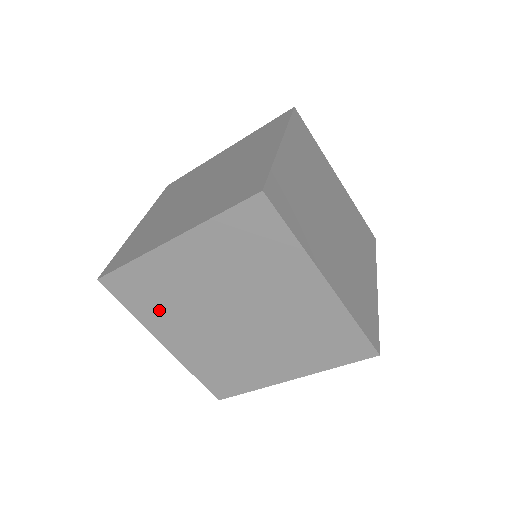
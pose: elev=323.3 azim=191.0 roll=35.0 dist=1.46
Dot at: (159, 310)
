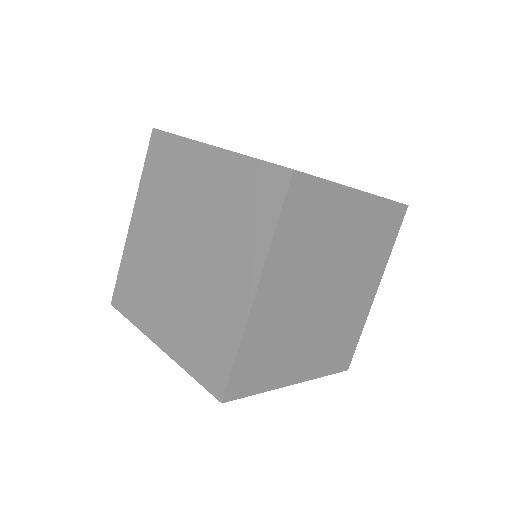
Dot at: (296, 247)
